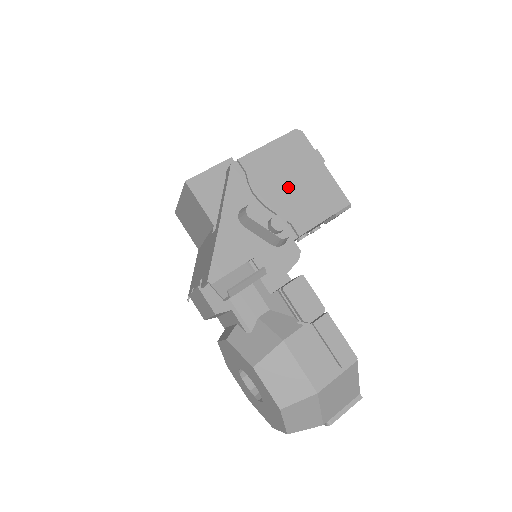
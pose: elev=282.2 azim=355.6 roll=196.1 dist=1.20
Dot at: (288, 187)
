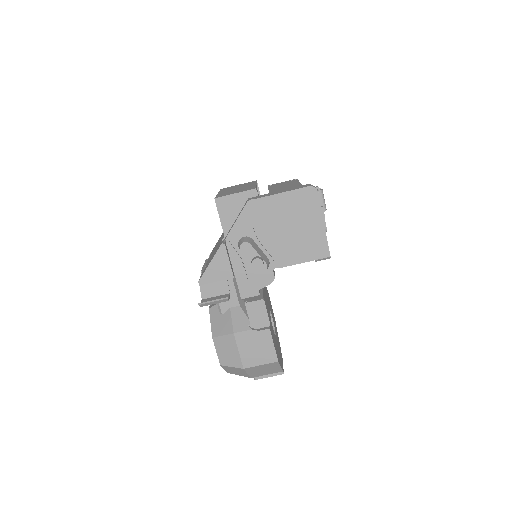
Dot at: (285, 231)
